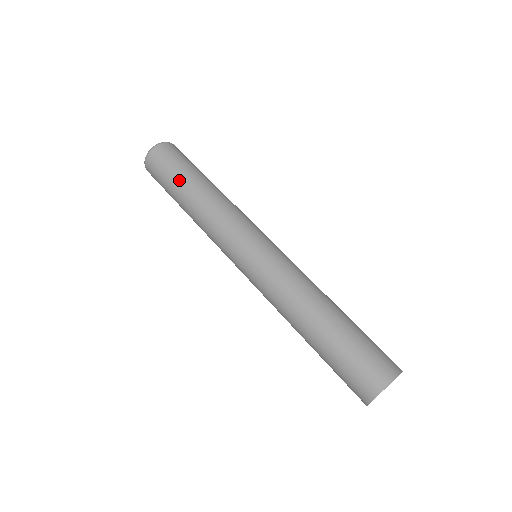
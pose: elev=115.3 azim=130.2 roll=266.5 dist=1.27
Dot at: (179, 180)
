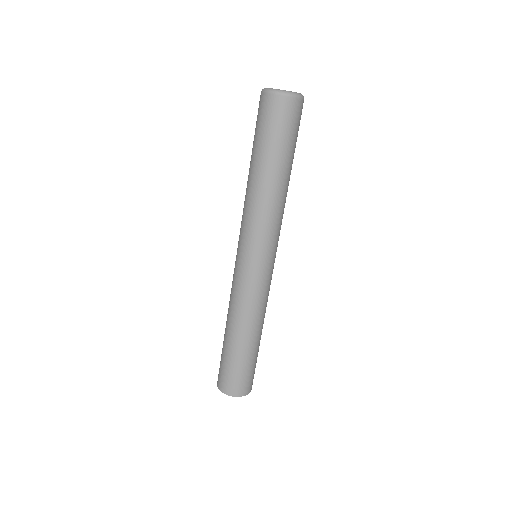
Dot at: (263, 152)
